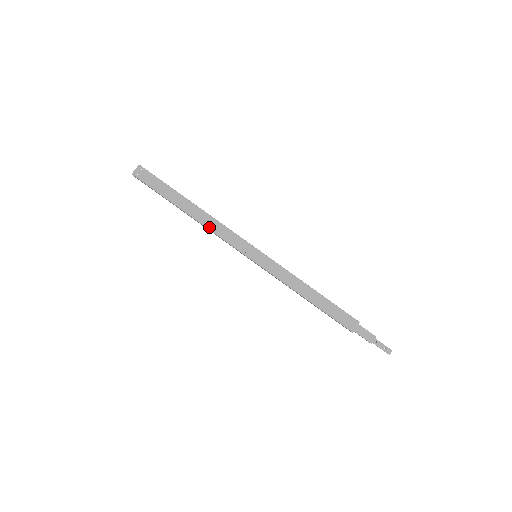
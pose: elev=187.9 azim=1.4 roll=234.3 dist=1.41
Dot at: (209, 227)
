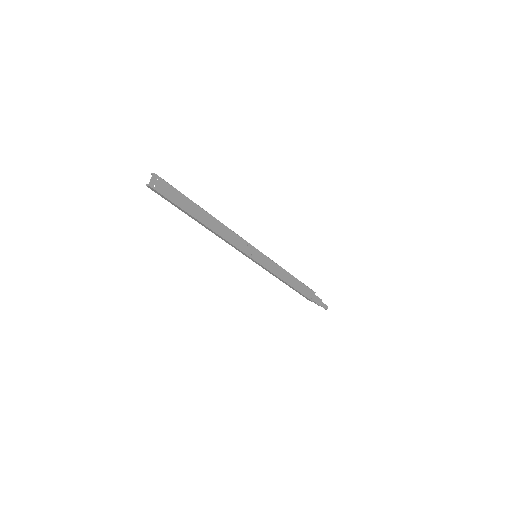
Dot at: (224, 236)
